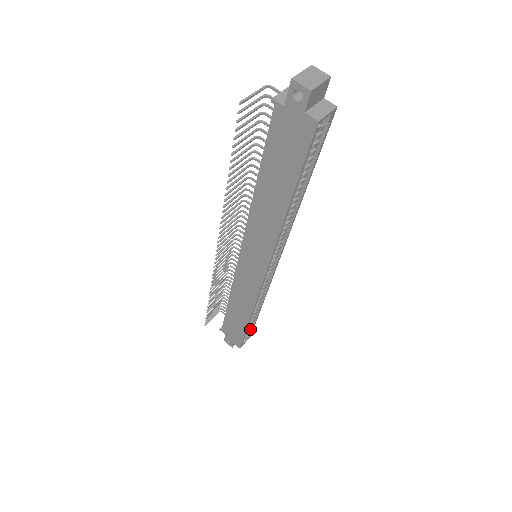
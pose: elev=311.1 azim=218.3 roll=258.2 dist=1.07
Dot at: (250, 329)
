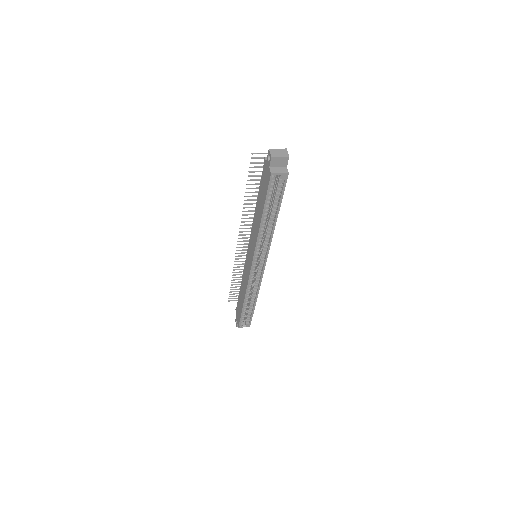
Dot at: (250, 318)
